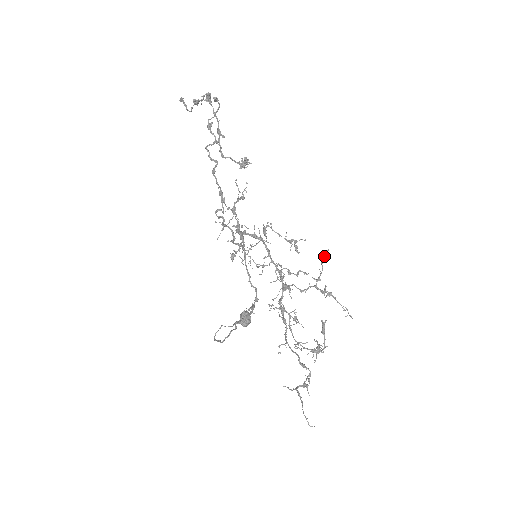
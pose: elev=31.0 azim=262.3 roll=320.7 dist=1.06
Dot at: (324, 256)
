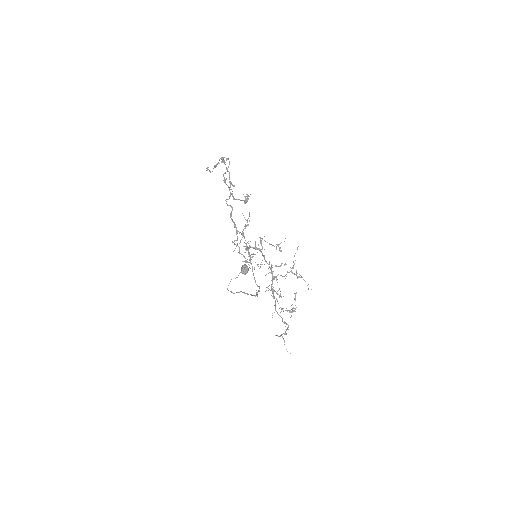
Dot at: occluded
